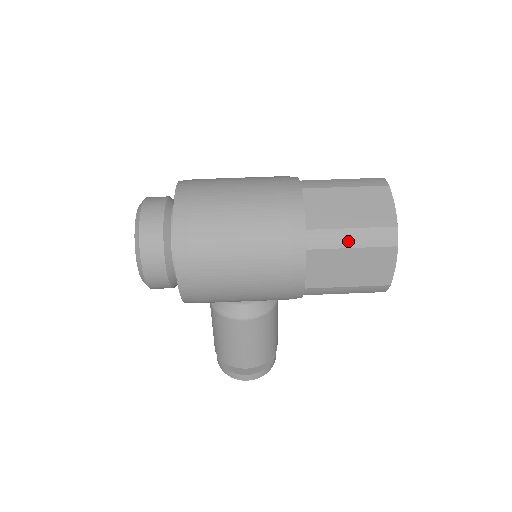
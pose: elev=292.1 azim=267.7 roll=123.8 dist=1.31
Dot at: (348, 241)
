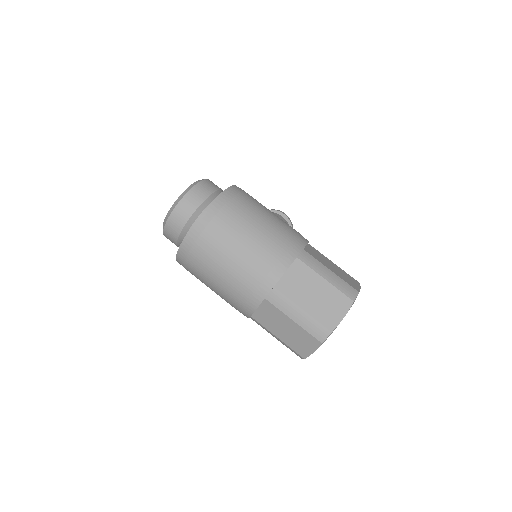
Dot at: occluded
